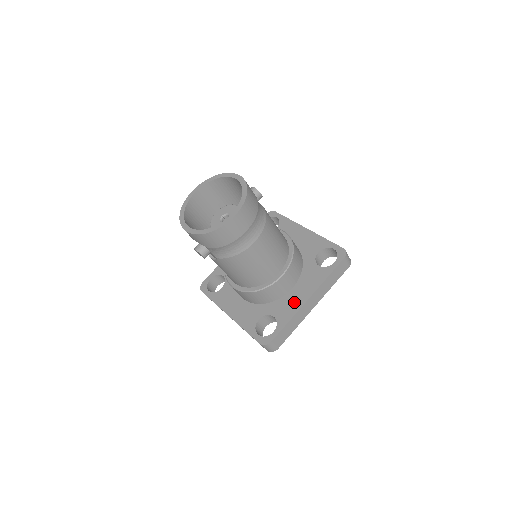
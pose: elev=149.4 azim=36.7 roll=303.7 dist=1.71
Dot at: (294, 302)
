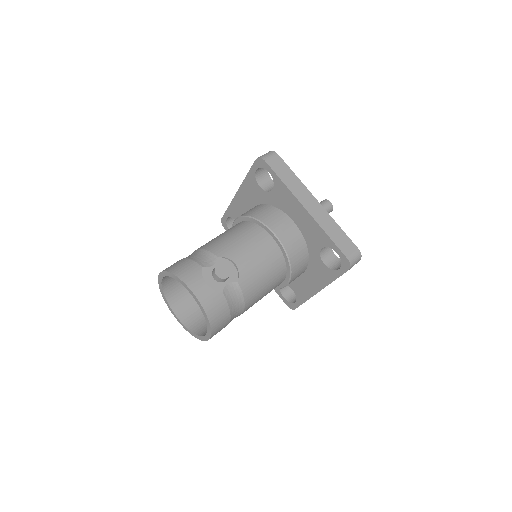
Dot at: (307, 288)
